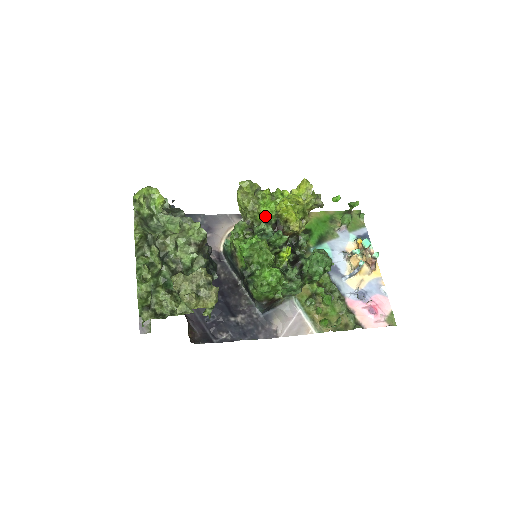
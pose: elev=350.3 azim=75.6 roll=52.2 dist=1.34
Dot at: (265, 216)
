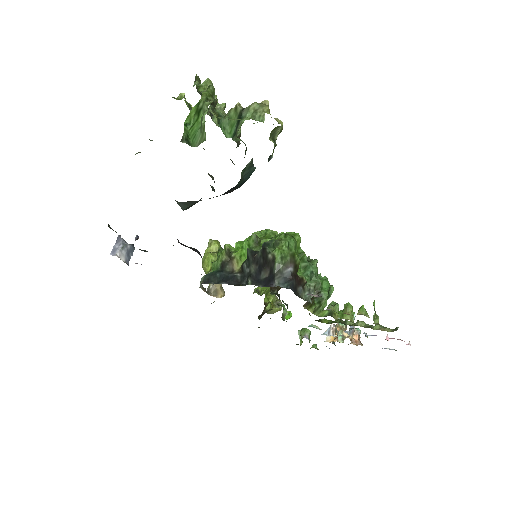
Dot at: occluded
